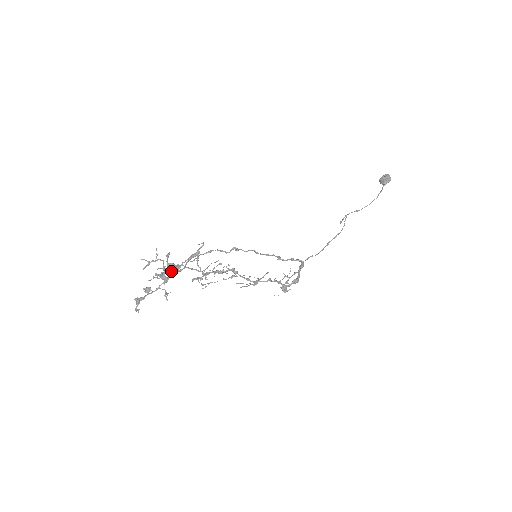
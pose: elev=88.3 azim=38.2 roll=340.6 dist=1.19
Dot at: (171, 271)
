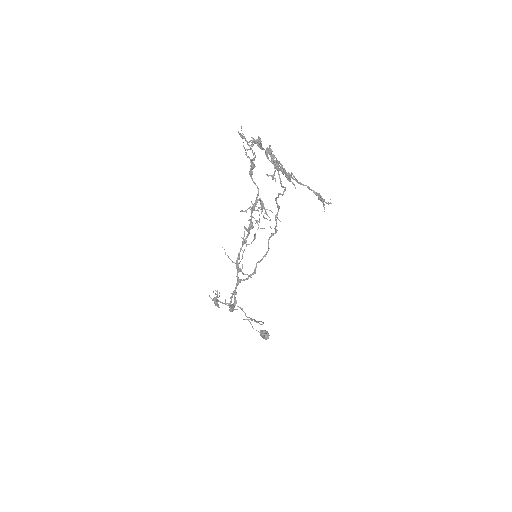
Dot at: (288, 174)
